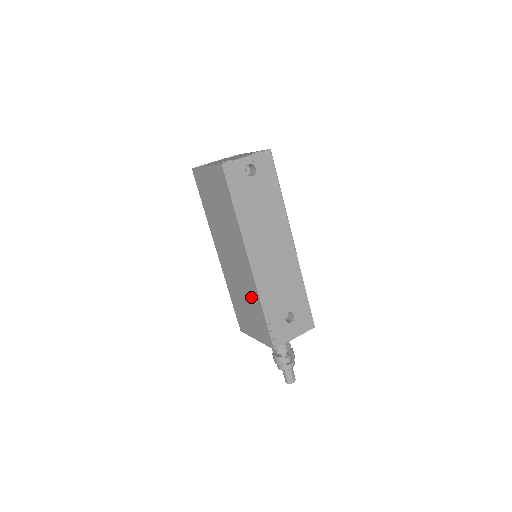
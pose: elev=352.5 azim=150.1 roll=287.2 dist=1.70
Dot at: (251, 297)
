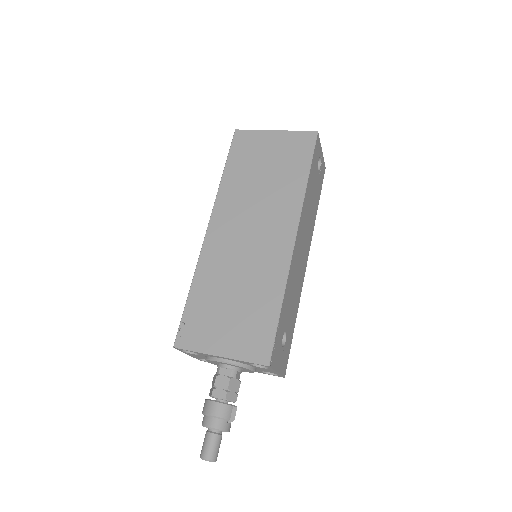
Dot at: (261, 285)
